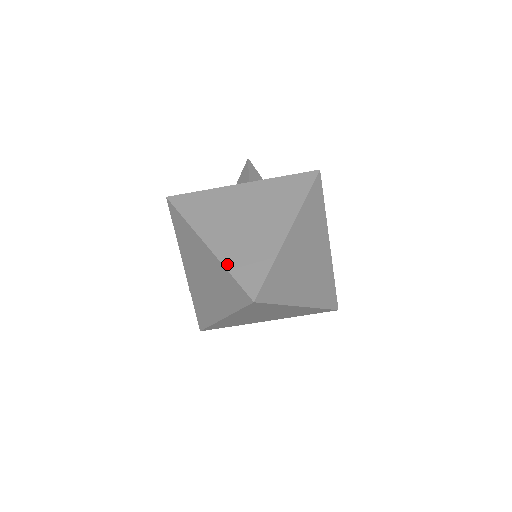
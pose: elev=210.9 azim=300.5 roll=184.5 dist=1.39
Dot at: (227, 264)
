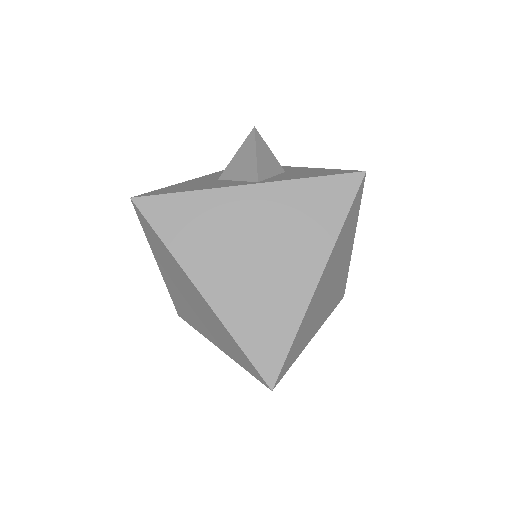
Dot at: (234, 330)
